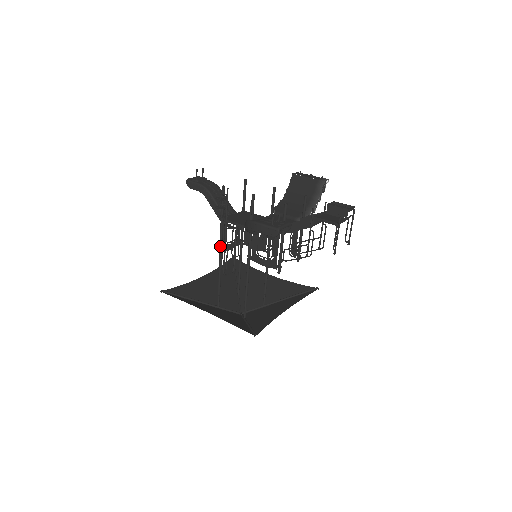
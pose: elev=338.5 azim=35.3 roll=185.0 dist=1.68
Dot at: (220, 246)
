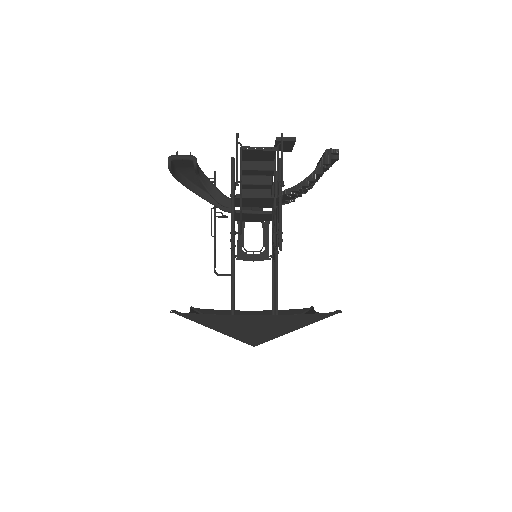
Dot at: occluded
